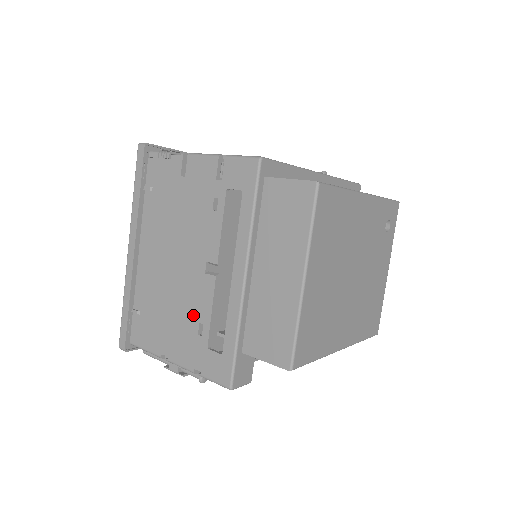
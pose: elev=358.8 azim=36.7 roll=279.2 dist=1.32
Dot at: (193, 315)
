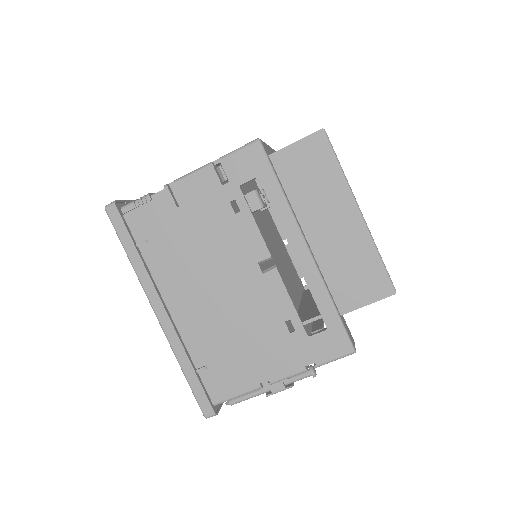
Dot at: (273, 320)
